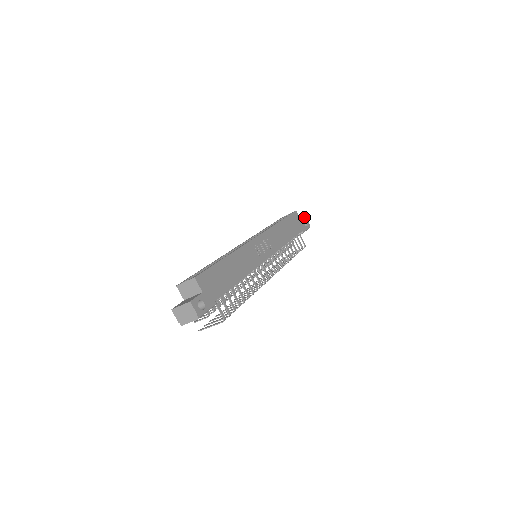
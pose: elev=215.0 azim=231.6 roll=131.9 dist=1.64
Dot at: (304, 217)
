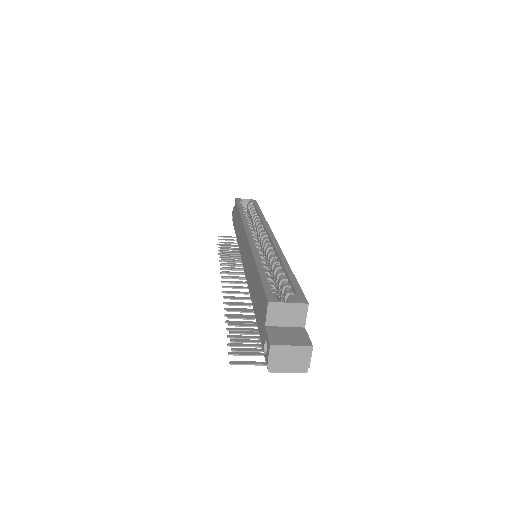
Dot at: occluded
